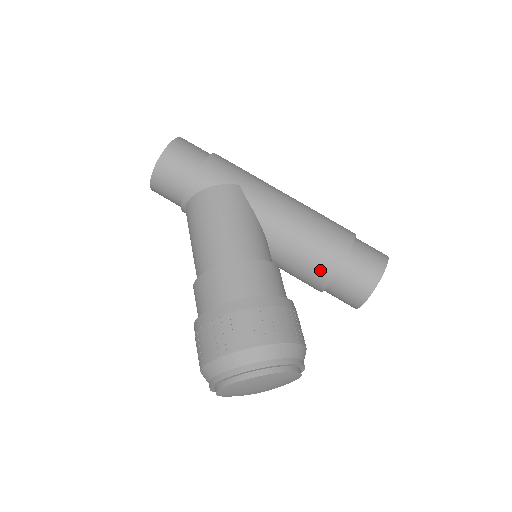
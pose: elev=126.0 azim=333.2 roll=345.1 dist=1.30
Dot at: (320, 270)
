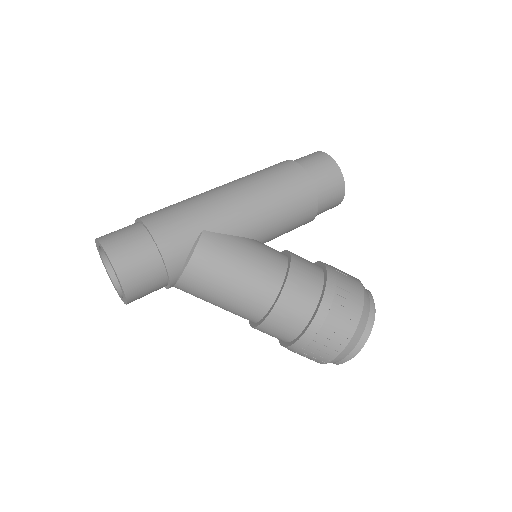
Dot at: (306, 218)
